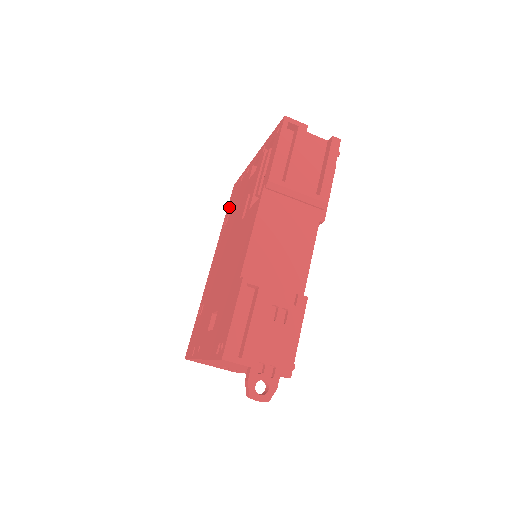
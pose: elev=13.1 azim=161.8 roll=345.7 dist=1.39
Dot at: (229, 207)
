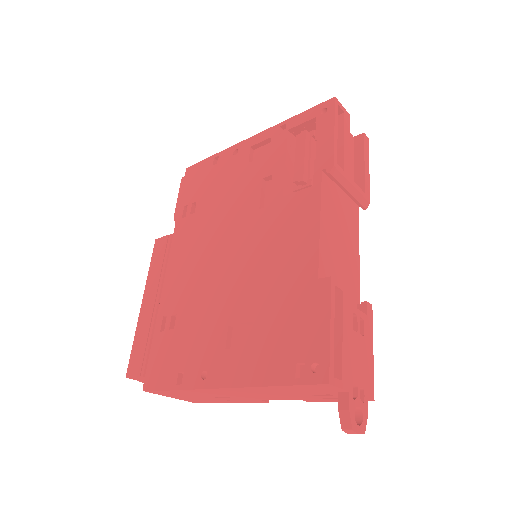
Dot at: (190, 194)
